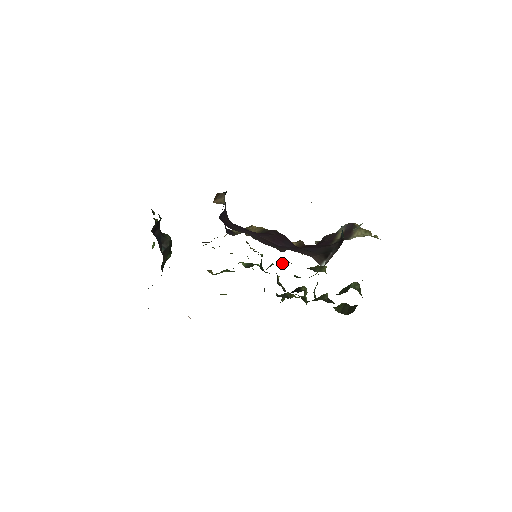
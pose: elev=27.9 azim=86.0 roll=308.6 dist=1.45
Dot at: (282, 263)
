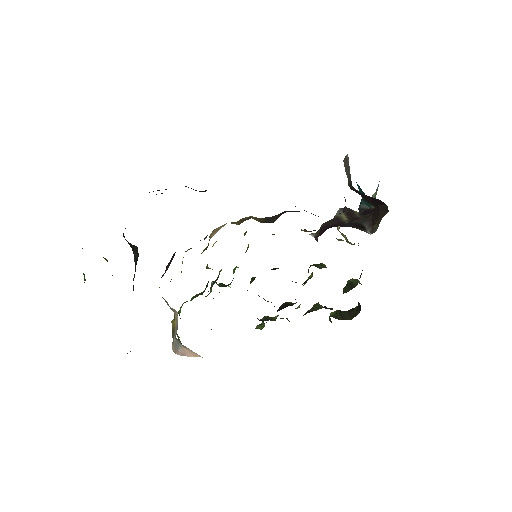
Dot at: (272, 269)
